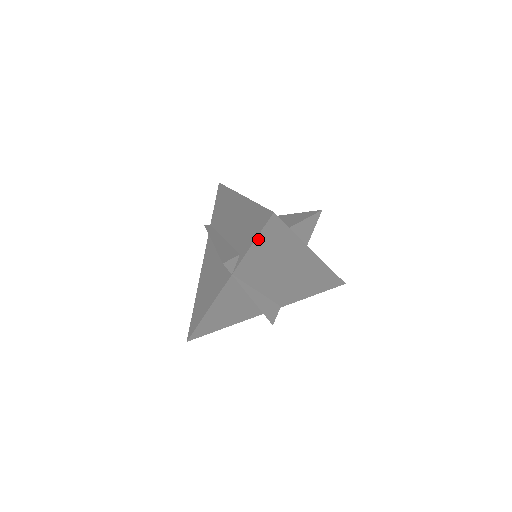
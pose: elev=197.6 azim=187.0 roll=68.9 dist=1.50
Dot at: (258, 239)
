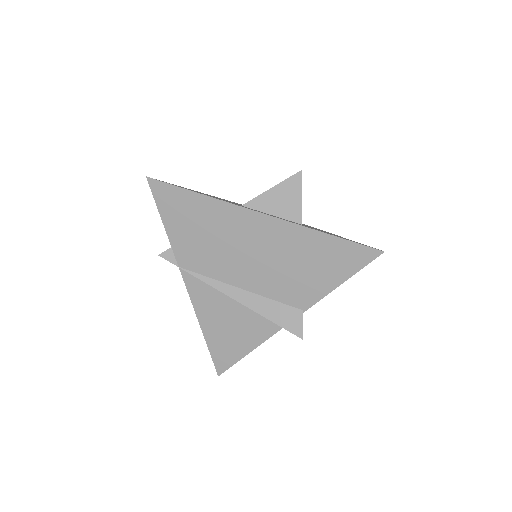
Dot at: (163, 214)
